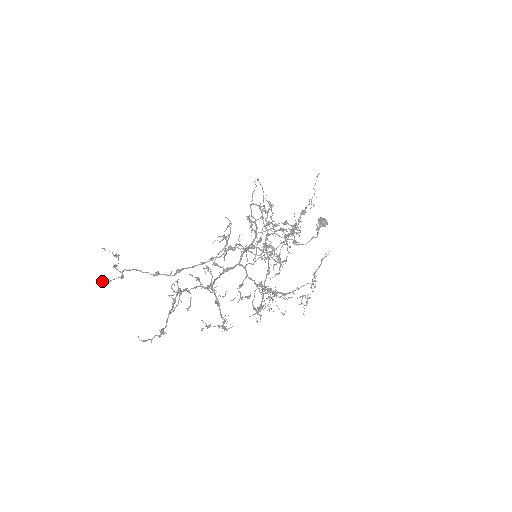
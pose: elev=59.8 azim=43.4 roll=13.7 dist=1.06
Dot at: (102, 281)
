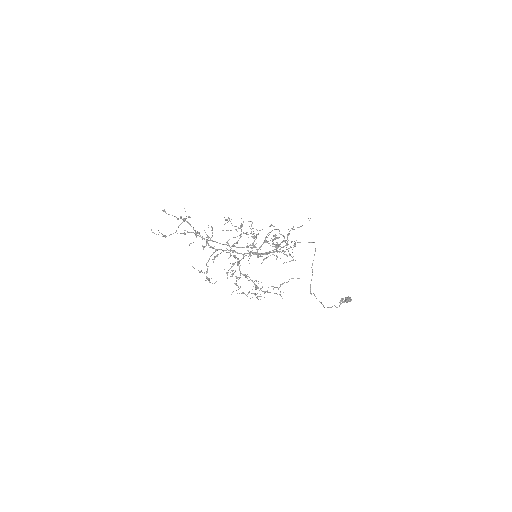
Dot at: occluded
